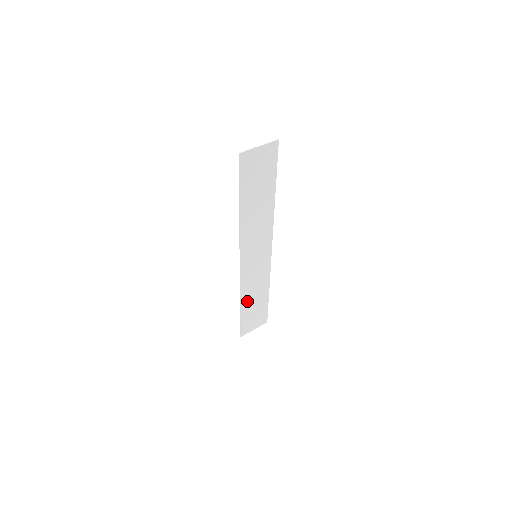
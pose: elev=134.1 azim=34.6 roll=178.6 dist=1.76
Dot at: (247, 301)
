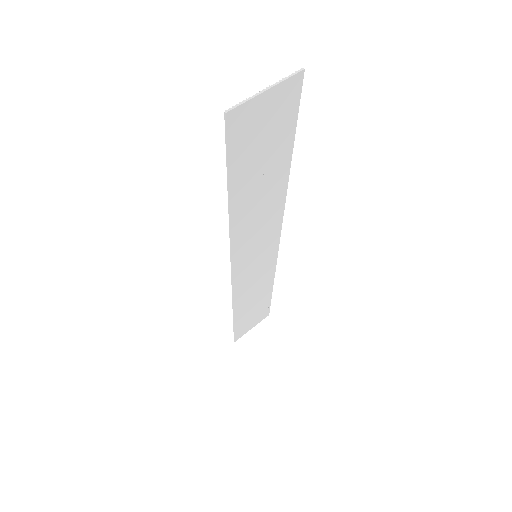
Dot at: (243, 307)
